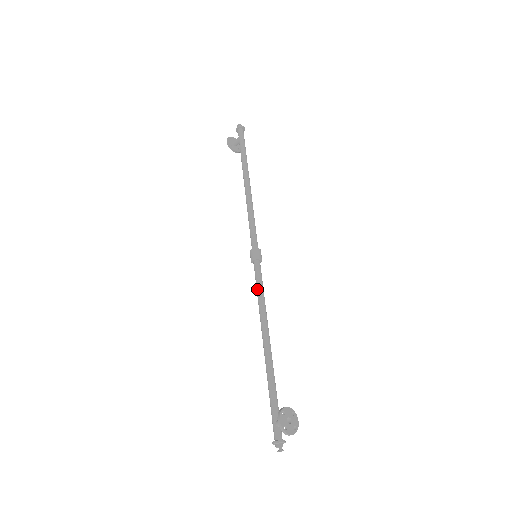
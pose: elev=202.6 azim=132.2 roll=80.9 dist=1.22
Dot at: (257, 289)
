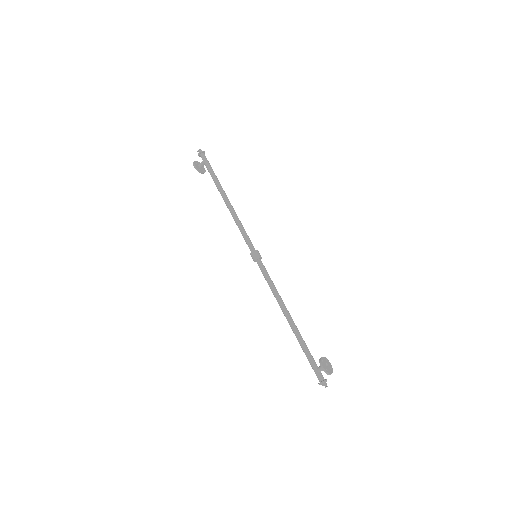
Dot at: (267, 281)
